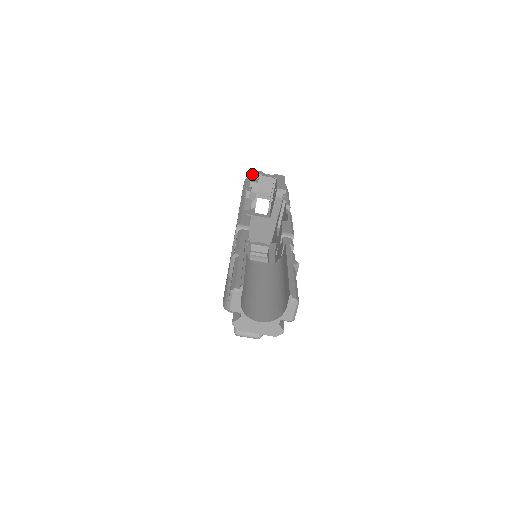
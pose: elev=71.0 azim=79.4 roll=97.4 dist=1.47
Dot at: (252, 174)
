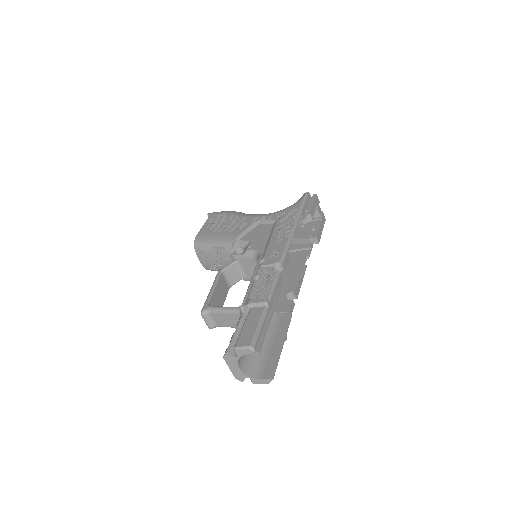
Dot at: (315, 202)
